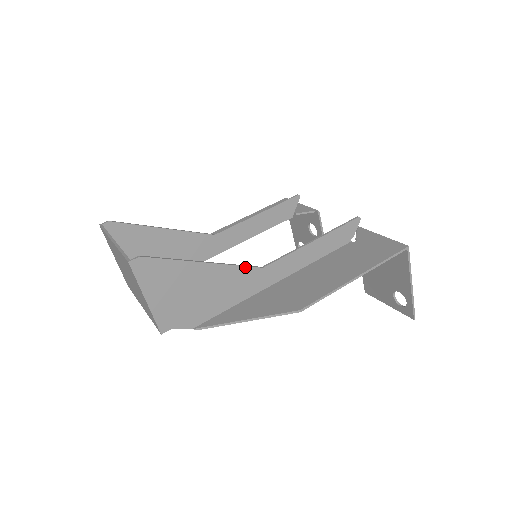
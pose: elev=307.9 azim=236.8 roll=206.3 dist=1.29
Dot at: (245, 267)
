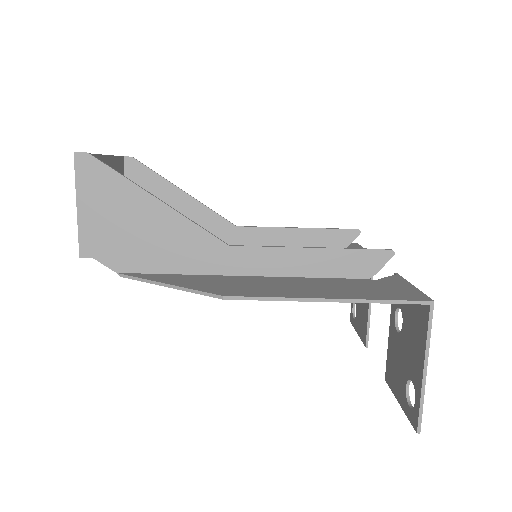
Dot at: (206, 232)
